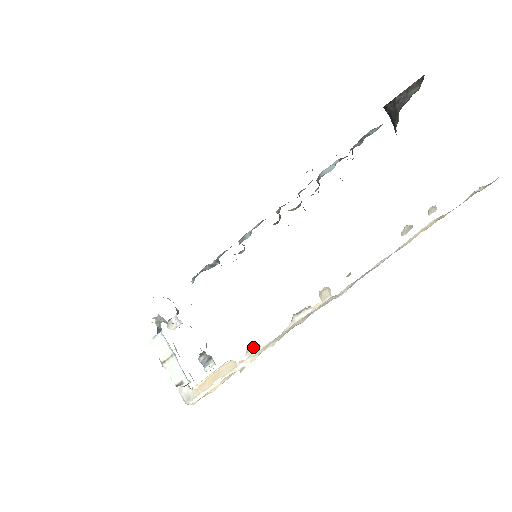
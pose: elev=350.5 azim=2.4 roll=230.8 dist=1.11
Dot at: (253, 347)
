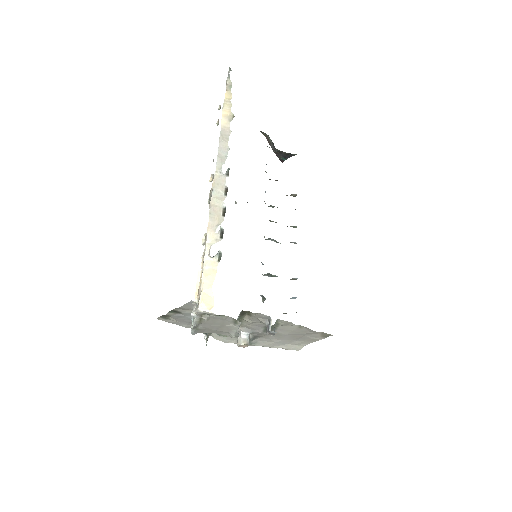
Dot at: (205, 239)
